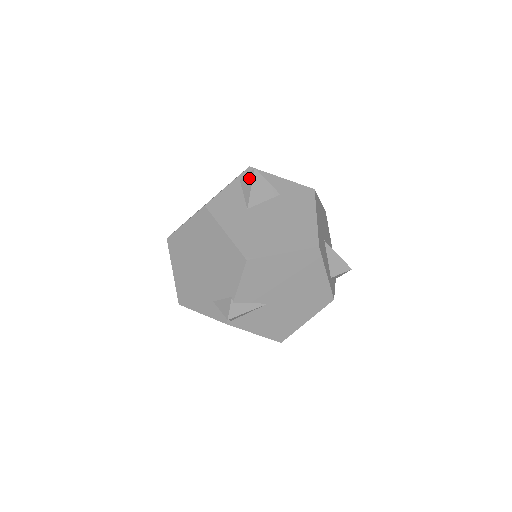
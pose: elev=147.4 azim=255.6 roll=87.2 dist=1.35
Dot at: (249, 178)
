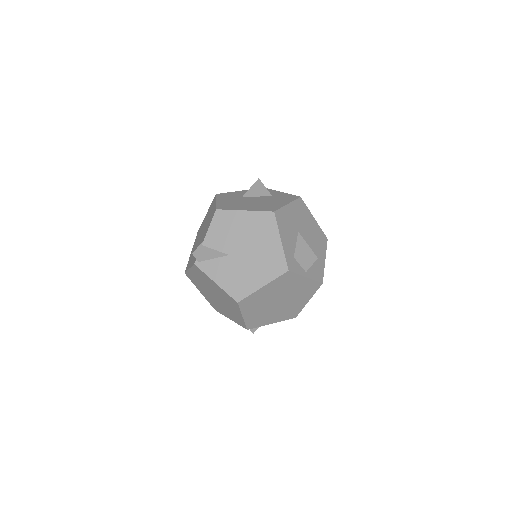
Dot at: (253, 184)
